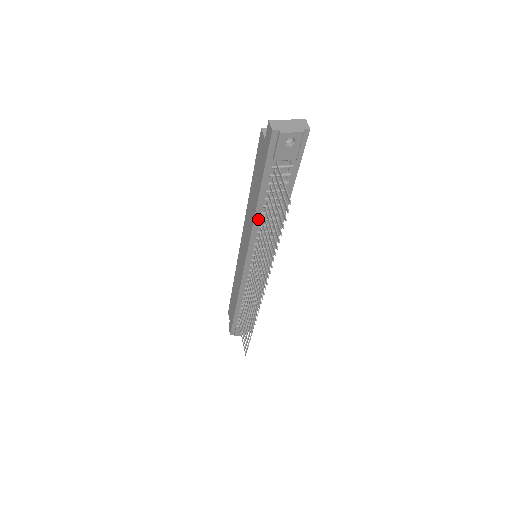
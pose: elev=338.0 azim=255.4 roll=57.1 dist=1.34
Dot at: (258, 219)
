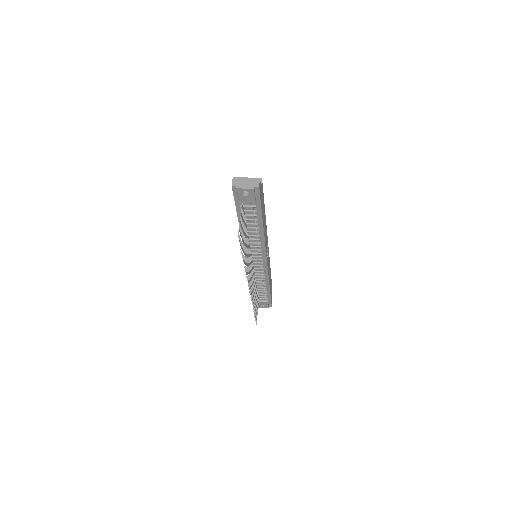
Dot at: occluded
